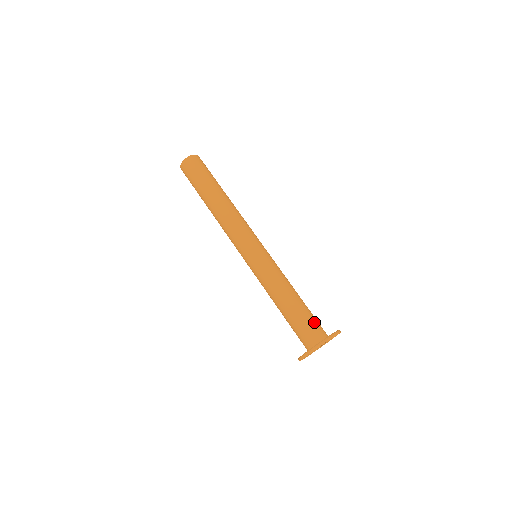
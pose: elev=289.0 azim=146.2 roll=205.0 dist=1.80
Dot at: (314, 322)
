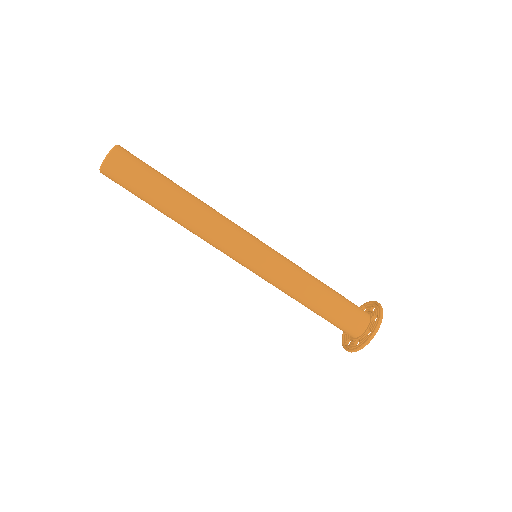
Dot at: (353, 306)
